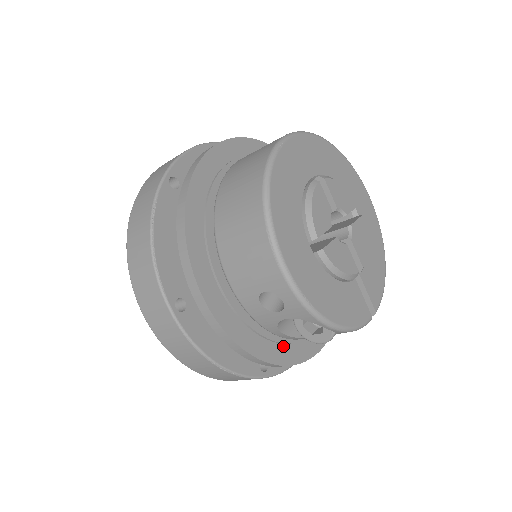
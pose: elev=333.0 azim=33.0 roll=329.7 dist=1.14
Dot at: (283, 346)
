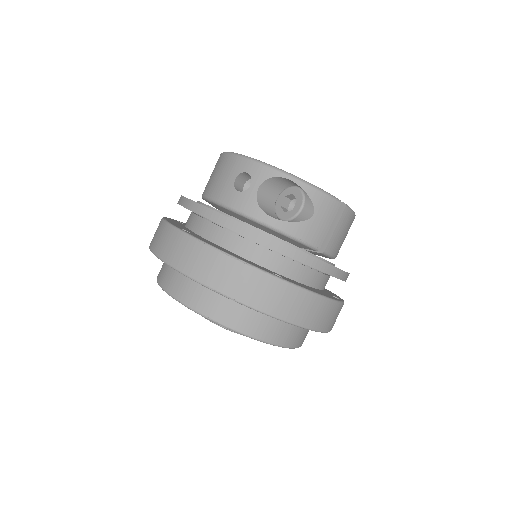
Dot at: occluded
